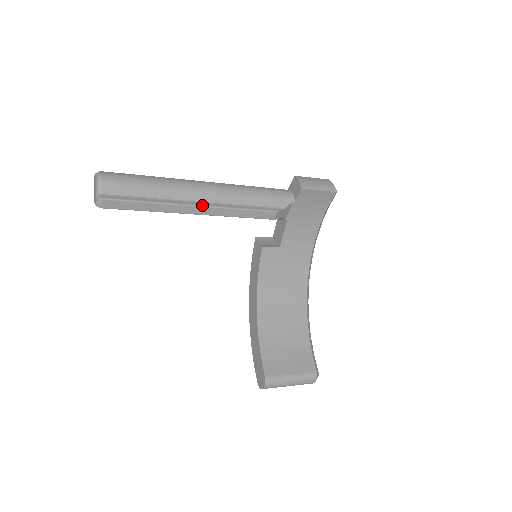
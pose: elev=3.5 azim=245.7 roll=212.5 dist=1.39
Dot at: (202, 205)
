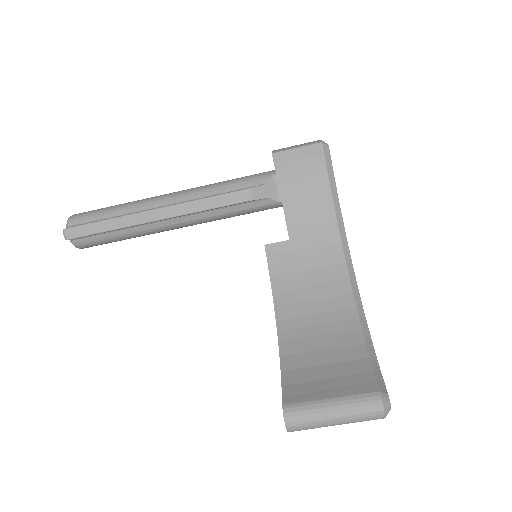
Dot at: (161, 207)
